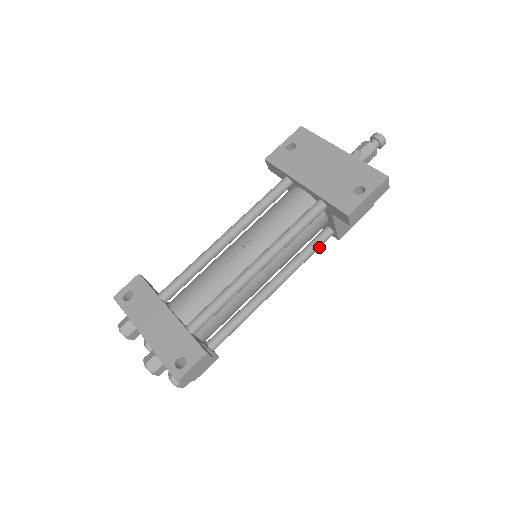
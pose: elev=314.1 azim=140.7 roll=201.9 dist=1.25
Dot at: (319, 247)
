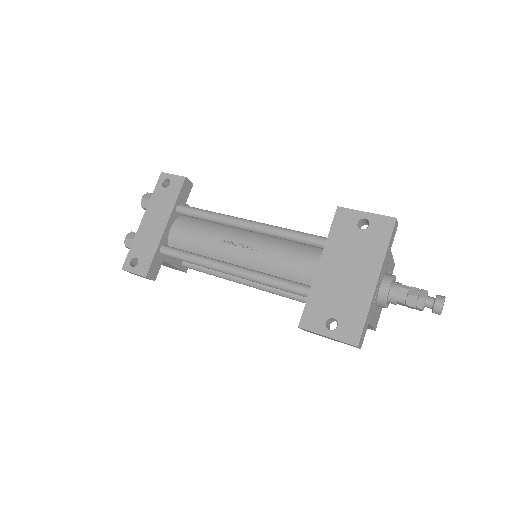
Dot at: (303, 302)
